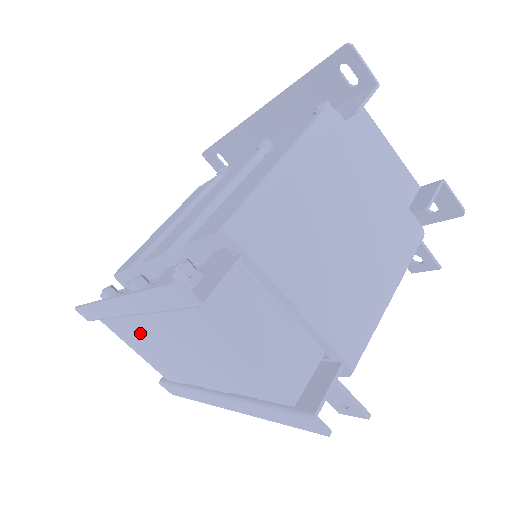
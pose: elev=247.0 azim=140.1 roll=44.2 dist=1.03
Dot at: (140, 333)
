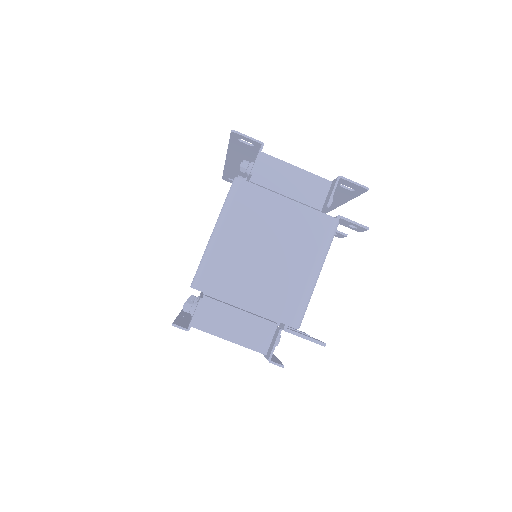
Dot at: occluded
